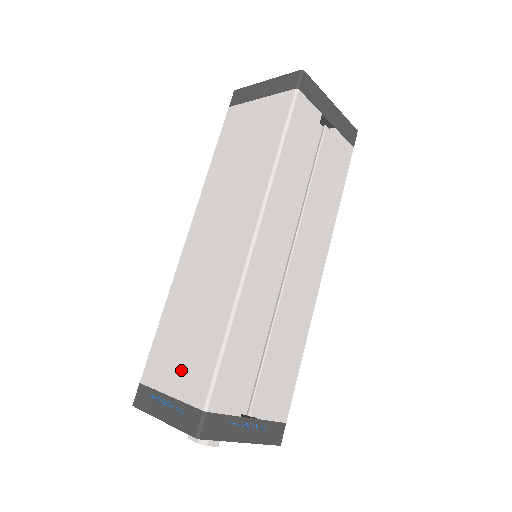
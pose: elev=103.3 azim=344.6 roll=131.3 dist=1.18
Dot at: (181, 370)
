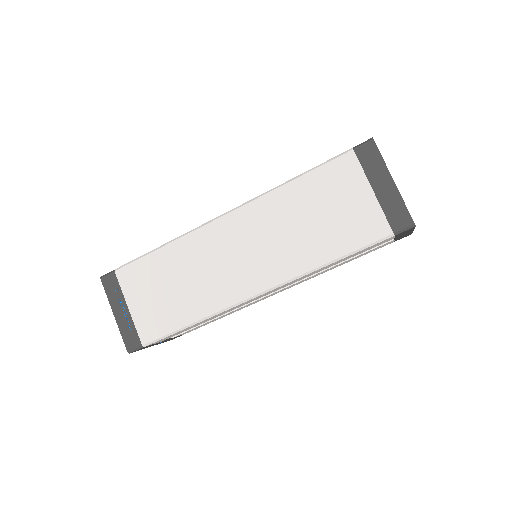
Dot at: (147, 305)
